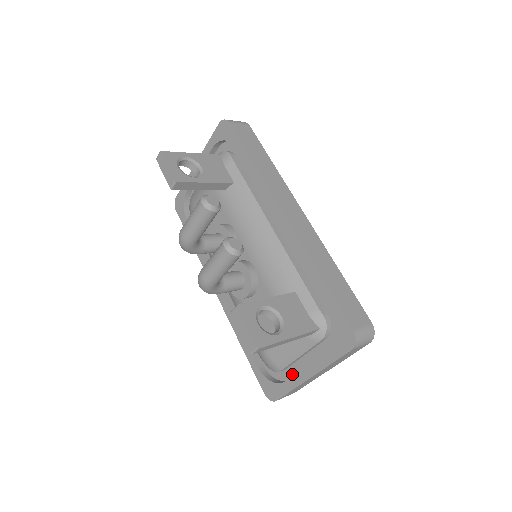
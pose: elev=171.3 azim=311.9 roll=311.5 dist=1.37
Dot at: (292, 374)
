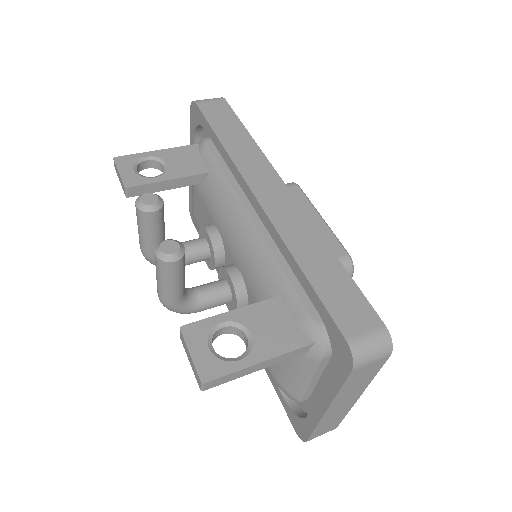
Dot at: occluded
